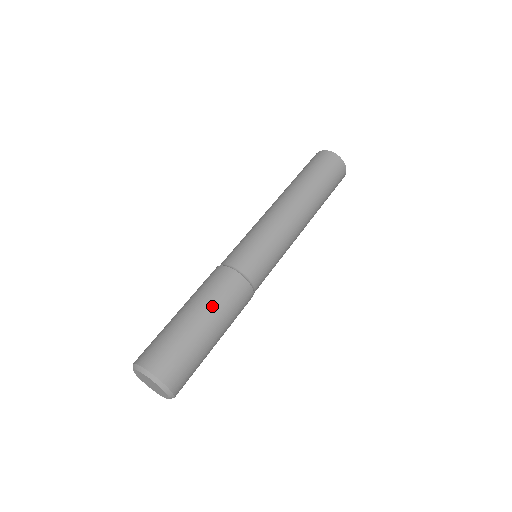
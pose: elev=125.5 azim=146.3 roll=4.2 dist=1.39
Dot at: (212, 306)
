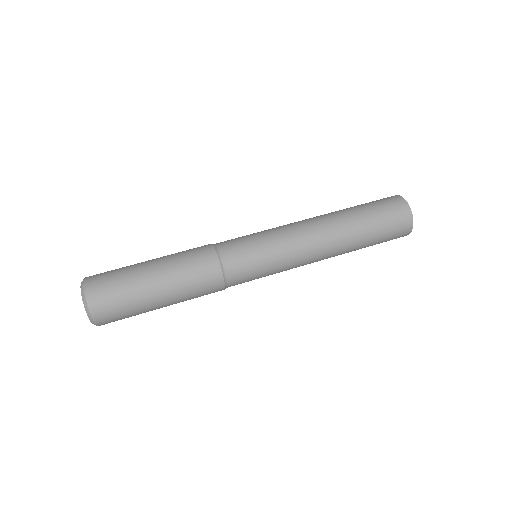
Dot at: (175, 277)
